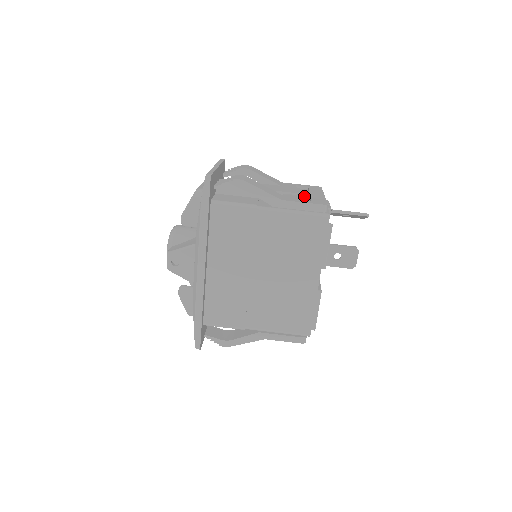
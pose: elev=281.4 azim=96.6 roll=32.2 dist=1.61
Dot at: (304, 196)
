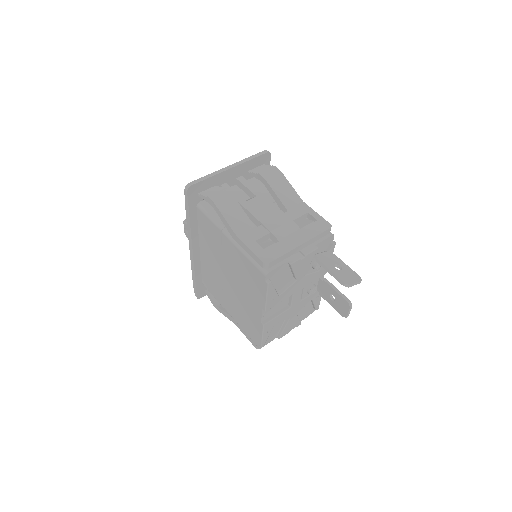
Dot at: (275, 237)
